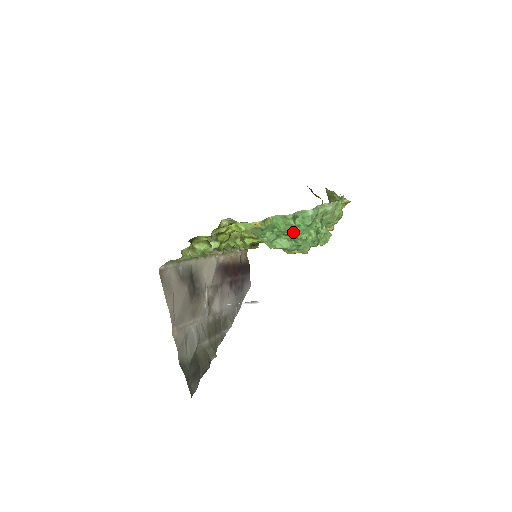
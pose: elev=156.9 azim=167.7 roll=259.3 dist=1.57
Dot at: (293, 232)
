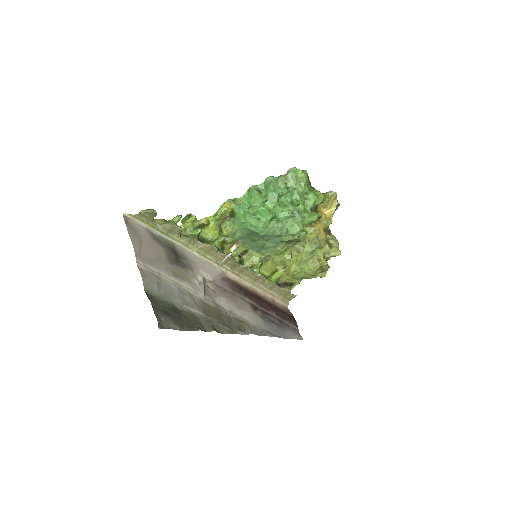
Dot at: (264, 203)
